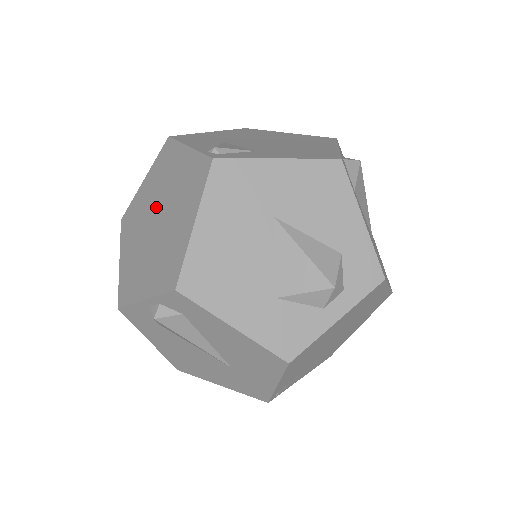
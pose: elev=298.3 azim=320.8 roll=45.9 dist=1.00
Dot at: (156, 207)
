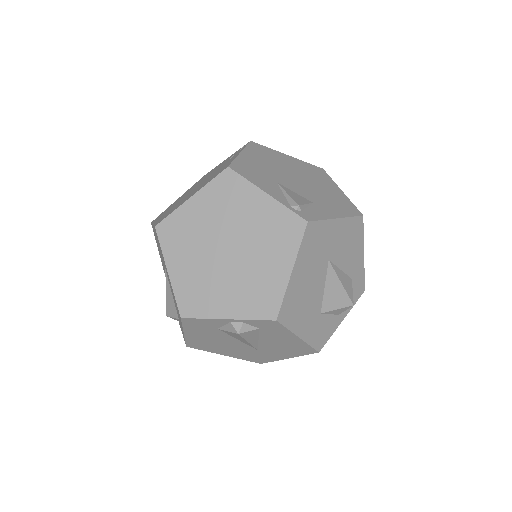
Dot at: (225, 236)
